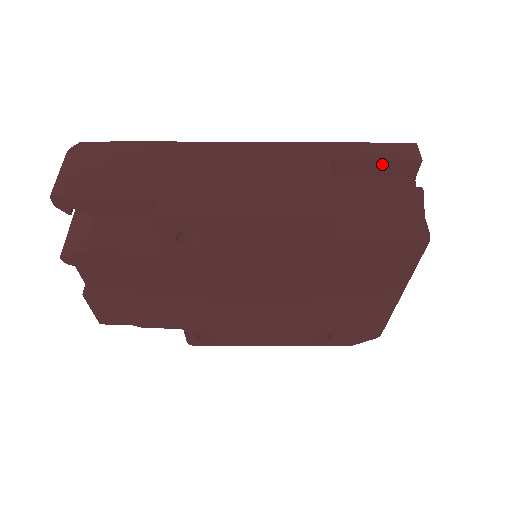
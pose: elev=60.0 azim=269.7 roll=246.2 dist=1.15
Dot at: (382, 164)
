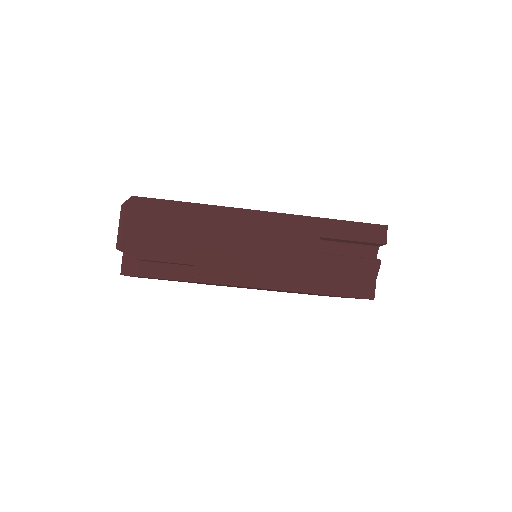
Dot at: (358, 242)
